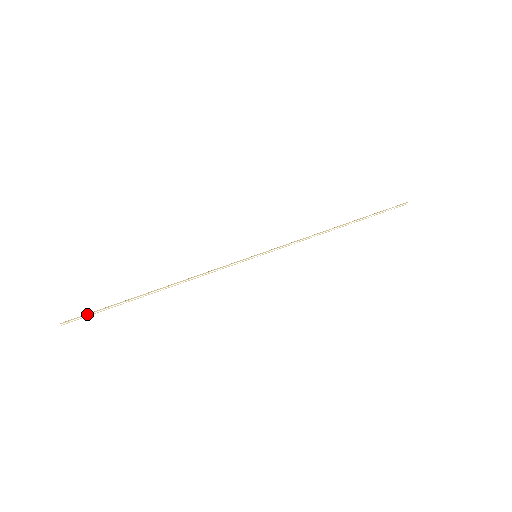
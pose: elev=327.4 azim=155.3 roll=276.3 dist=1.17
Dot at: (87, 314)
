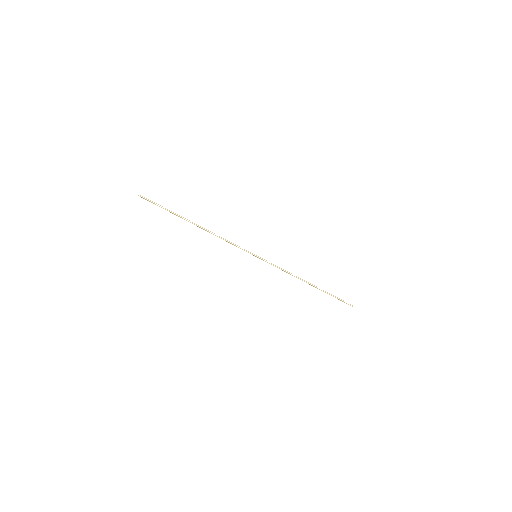
Dot at: (153, 202)
